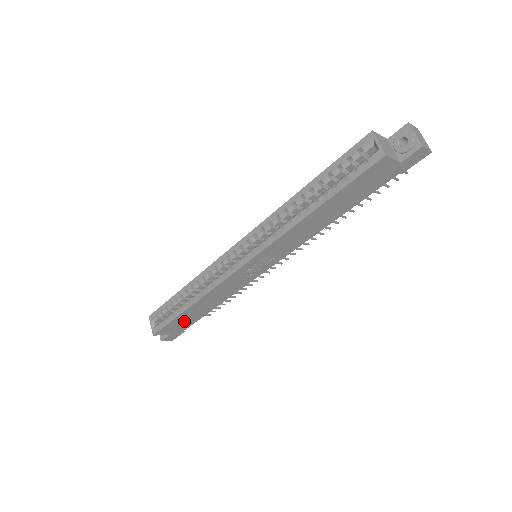
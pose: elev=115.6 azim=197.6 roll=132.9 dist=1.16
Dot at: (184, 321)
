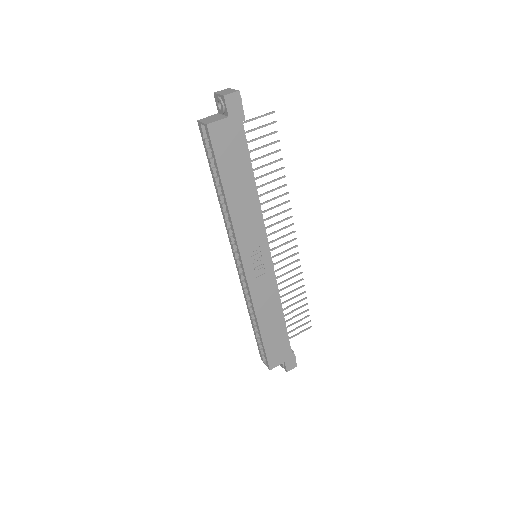
Dot at: (276, 343)
